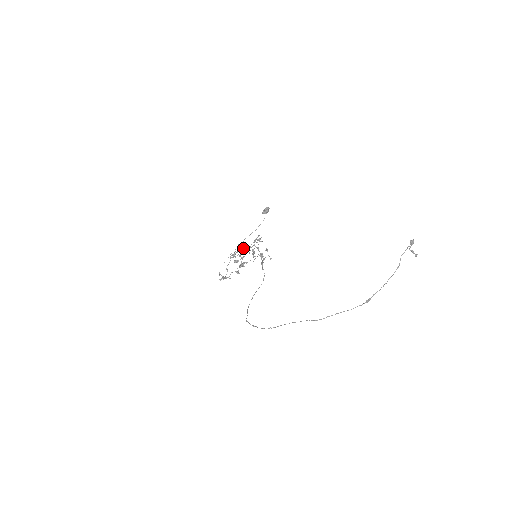
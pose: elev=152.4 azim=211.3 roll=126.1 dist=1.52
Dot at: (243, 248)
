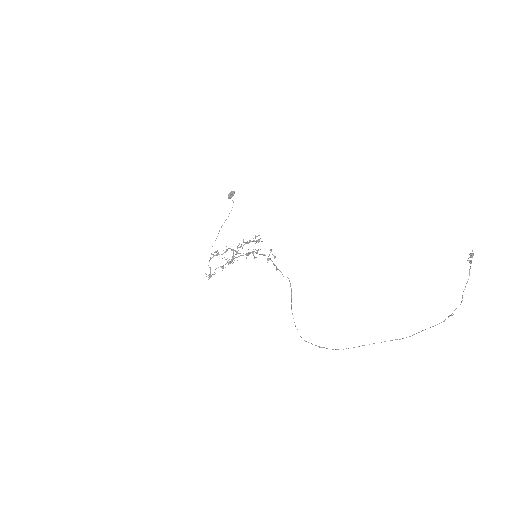
Dot at: occluded
